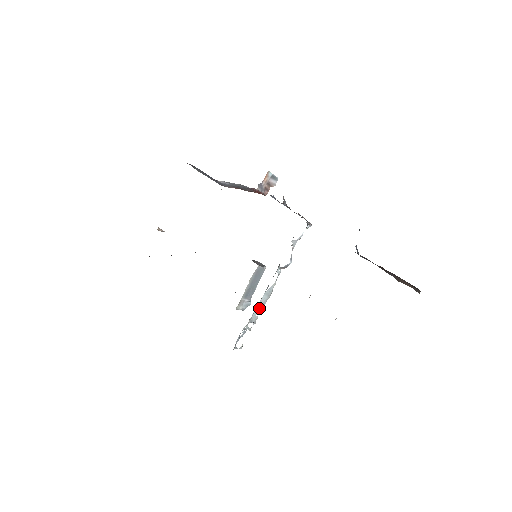
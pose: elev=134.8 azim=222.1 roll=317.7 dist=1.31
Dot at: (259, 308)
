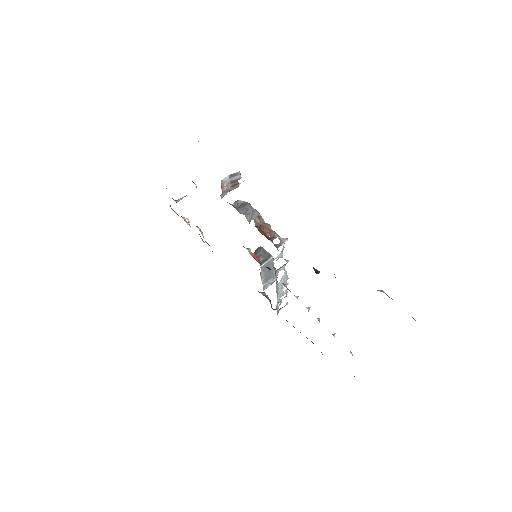
Dot at: (282, 288)
